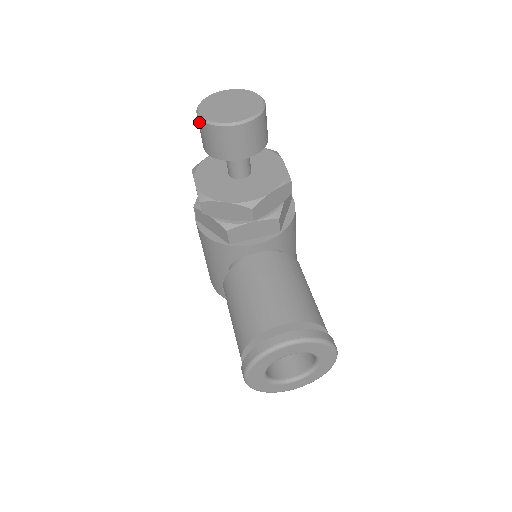
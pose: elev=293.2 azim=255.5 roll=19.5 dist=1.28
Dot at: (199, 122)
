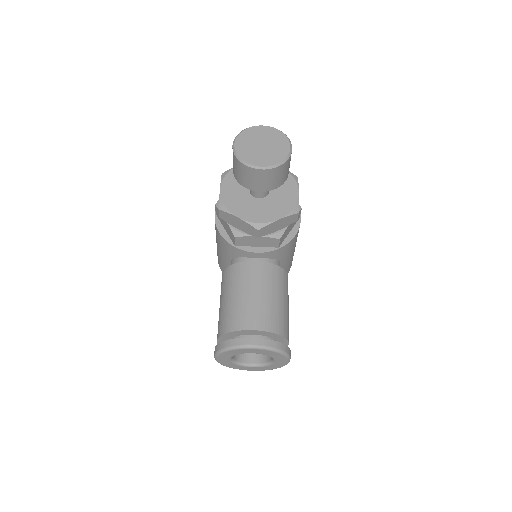
Dot at: (233, 153)
